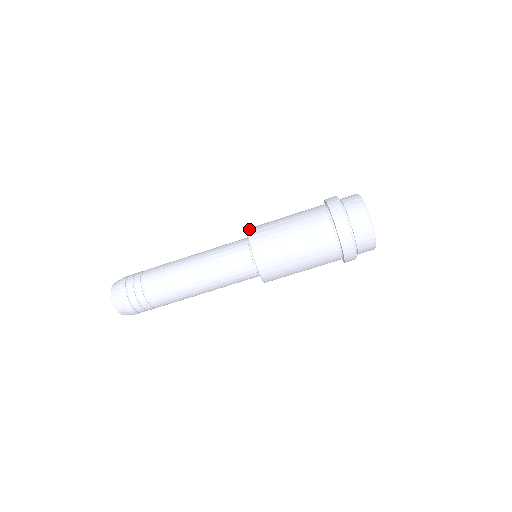
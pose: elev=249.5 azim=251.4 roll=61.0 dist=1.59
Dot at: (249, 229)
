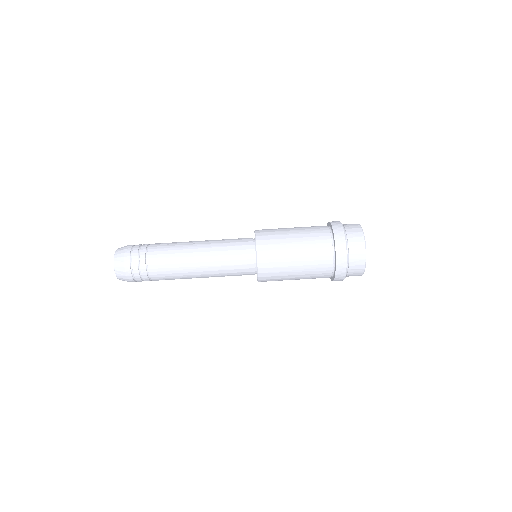
Dot at: occluded
